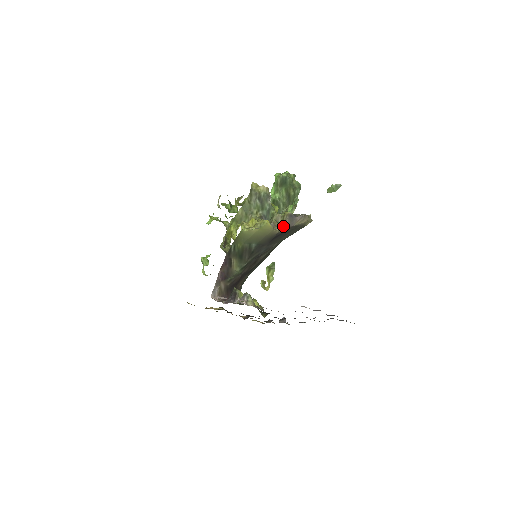
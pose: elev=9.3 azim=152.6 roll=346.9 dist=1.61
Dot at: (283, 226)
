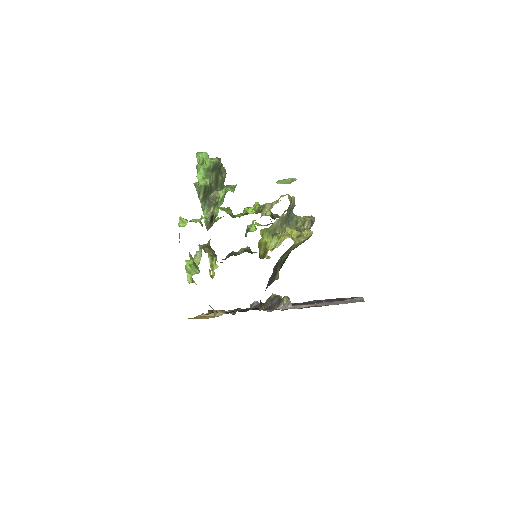
Dot at: occluded
